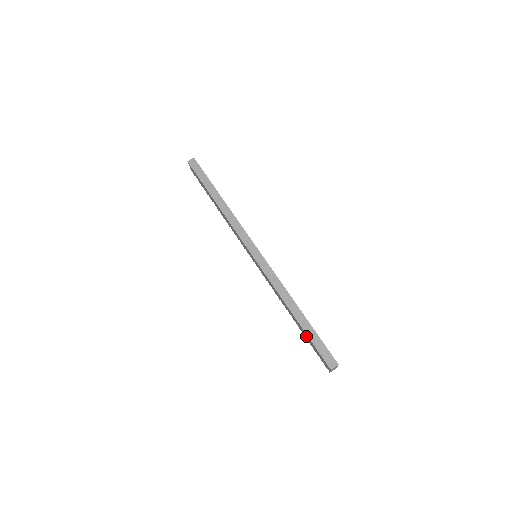
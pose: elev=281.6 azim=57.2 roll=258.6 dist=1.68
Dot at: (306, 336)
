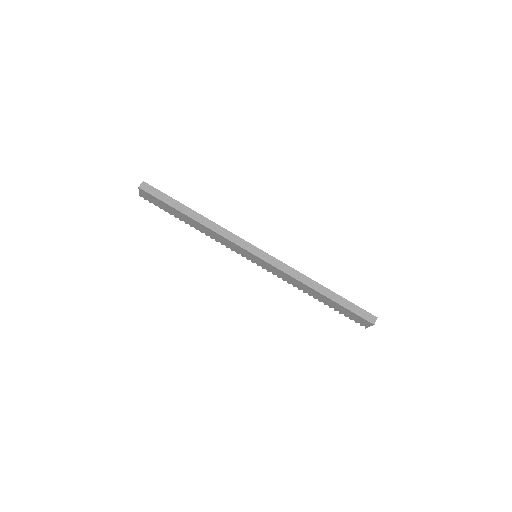
Dot at: (337, 307)
